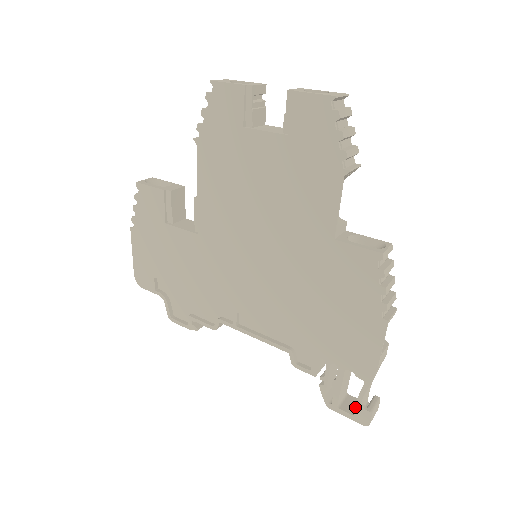
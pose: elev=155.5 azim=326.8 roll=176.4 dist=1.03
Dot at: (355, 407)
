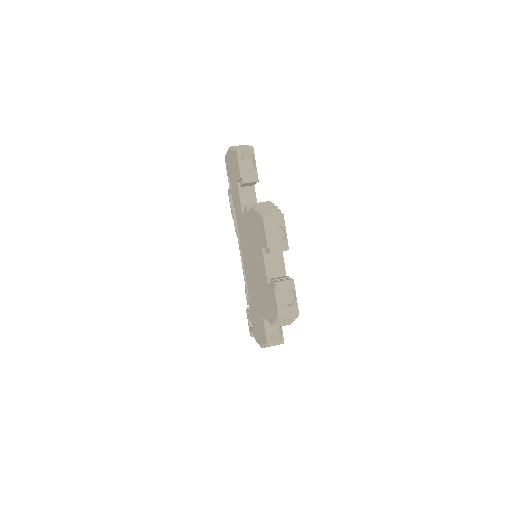
Dot at: occluded
